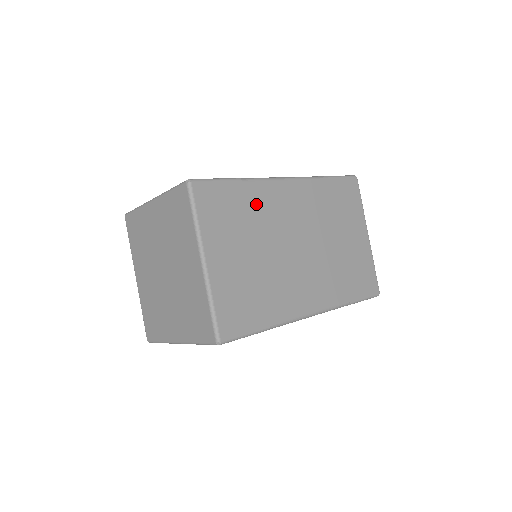
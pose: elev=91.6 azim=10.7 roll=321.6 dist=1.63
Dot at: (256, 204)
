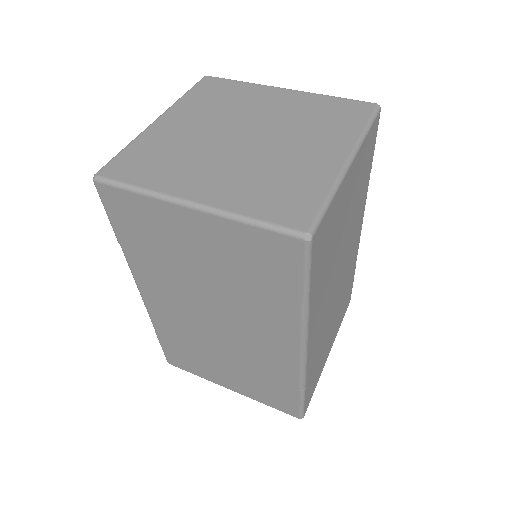
Dot at: (361, 201)
